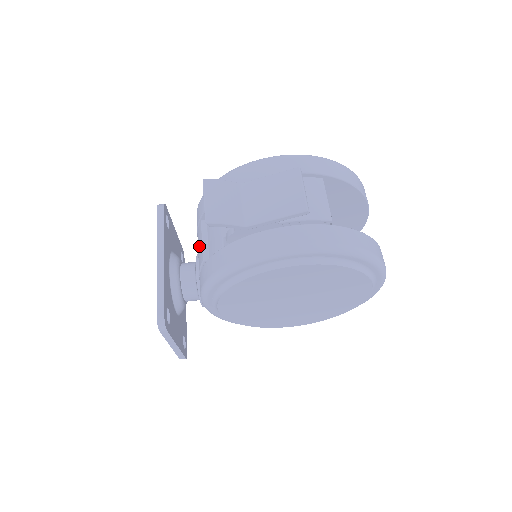
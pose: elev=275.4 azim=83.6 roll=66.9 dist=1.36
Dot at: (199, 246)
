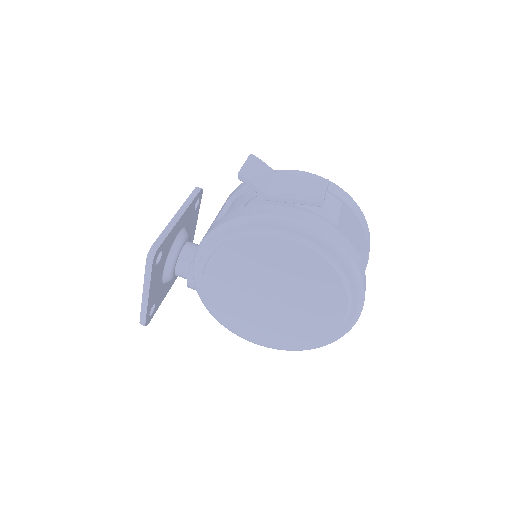
Dot at: (216, 216)
